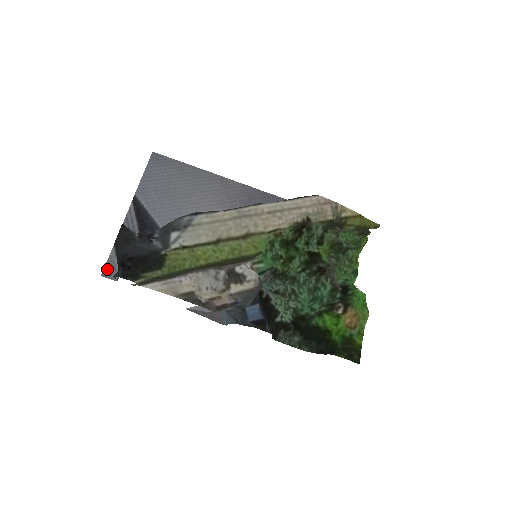
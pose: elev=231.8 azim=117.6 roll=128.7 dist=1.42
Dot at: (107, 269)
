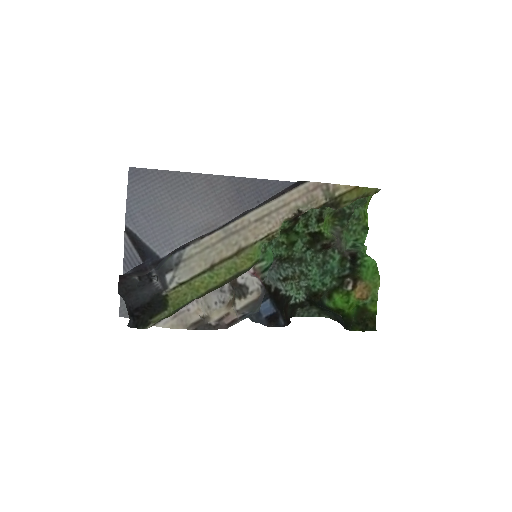
Dot at: (122, 308)
